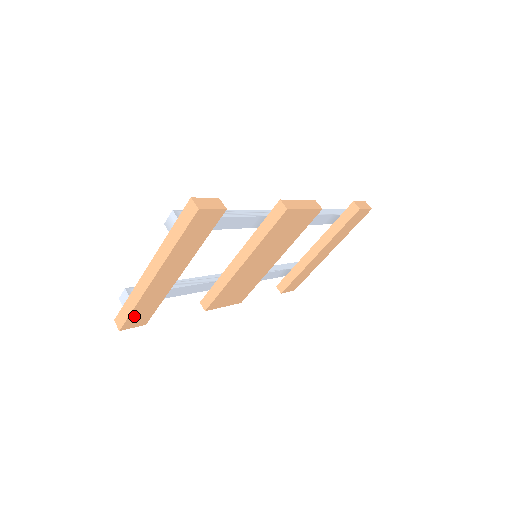
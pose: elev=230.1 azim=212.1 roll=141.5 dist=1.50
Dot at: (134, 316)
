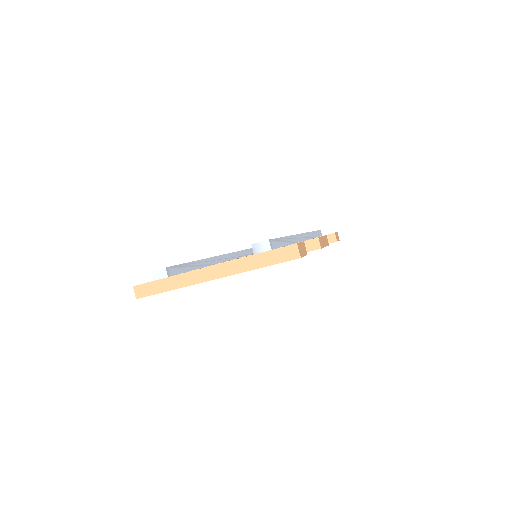
Dot at: occluded
